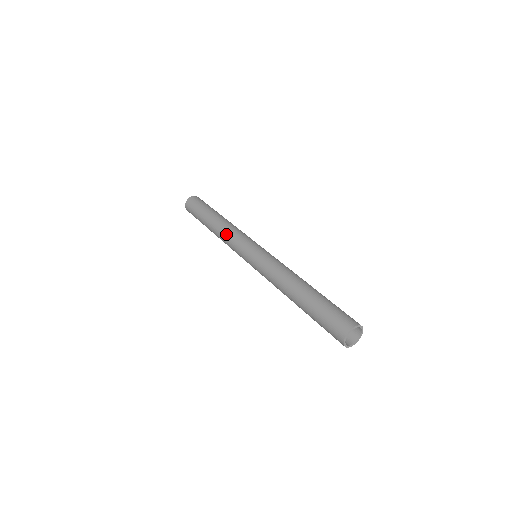
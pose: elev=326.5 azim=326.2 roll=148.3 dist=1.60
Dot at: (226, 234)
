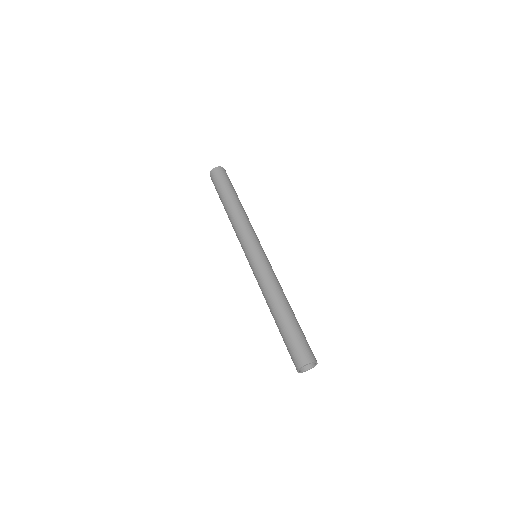
Dot at: (235, 225)
